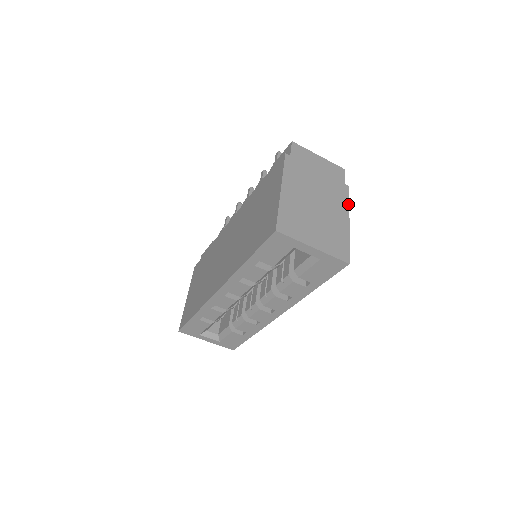
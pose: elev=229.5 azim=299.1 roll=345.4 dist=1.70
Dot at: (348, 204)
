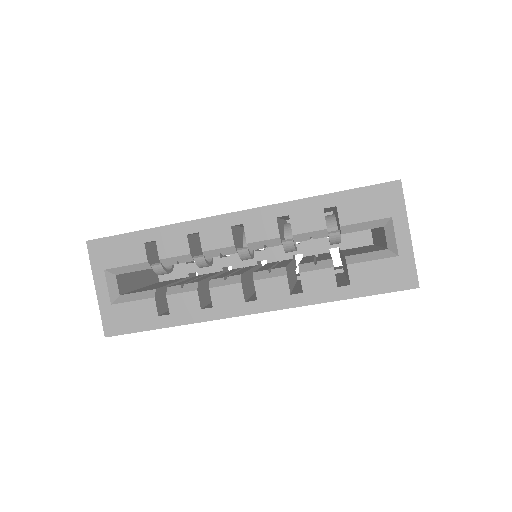
Dot at: occluded
